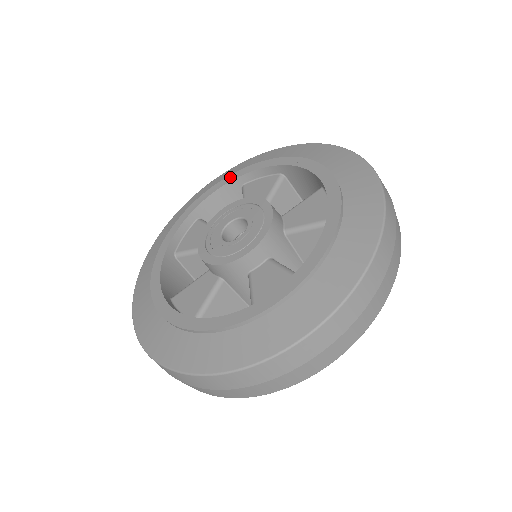
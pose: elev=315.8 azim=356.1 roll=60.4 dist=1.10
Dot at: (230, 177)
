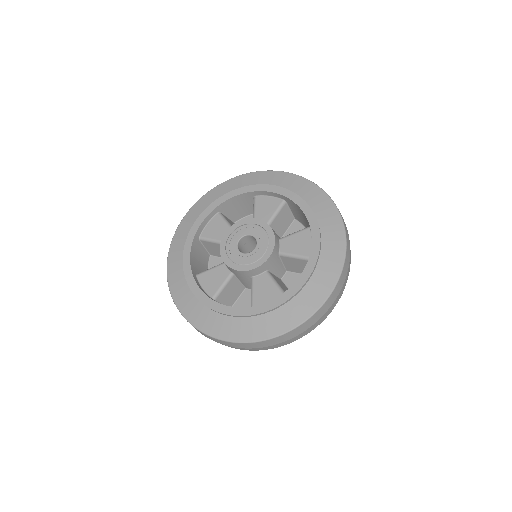
Dot at: (247, 188)
